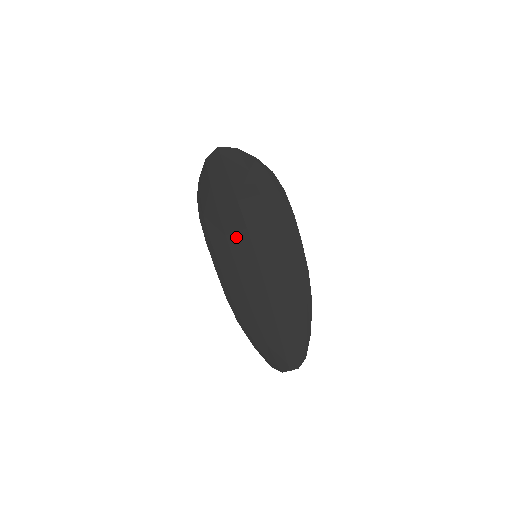
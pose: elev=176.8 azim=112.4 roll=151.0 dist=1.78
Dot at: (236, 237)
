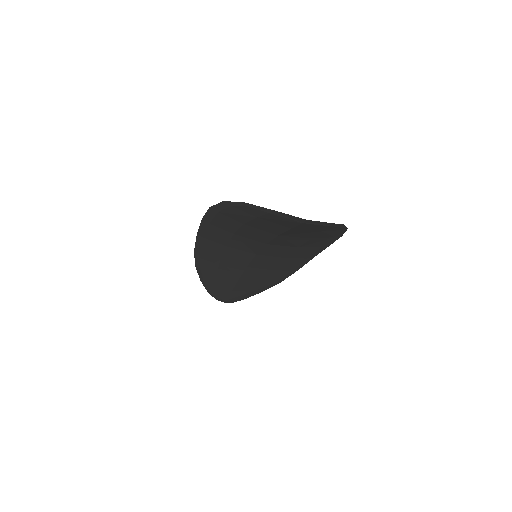
Dot at: (246, 240)
